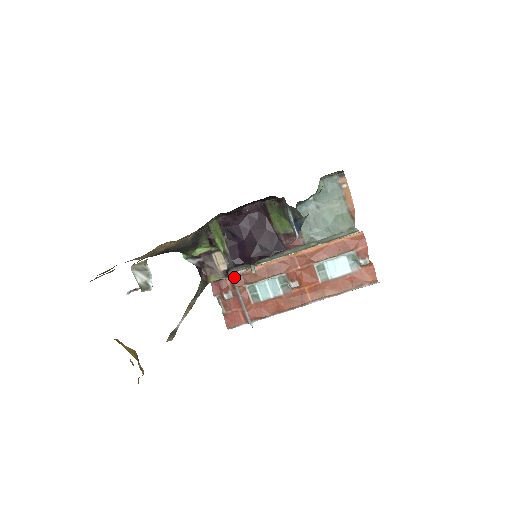
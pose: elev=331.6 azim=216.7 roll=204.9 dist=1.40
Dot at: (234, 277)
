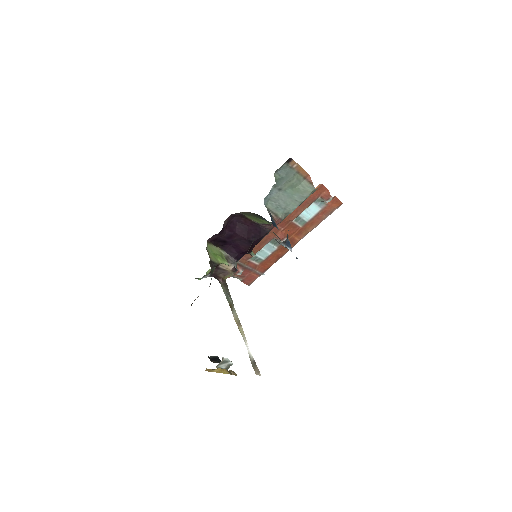
Dot at: (238, 261)
